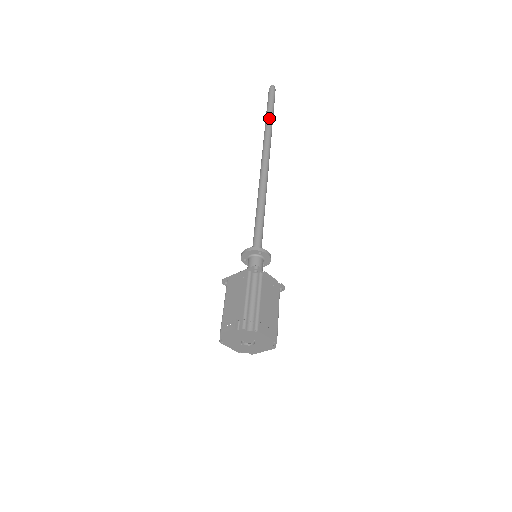
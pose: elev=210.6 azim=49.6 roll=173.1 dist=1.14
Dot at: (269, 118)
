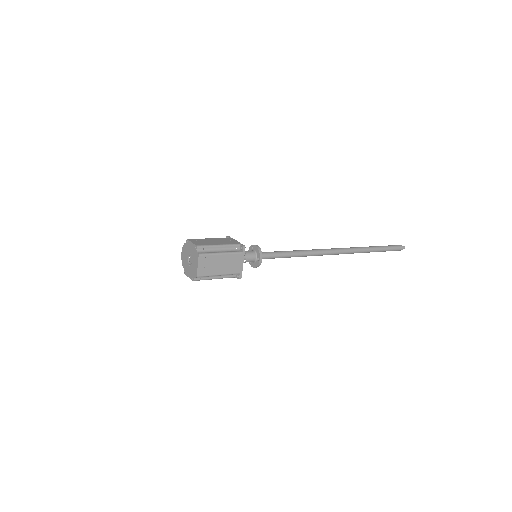
Dot at: occluded
